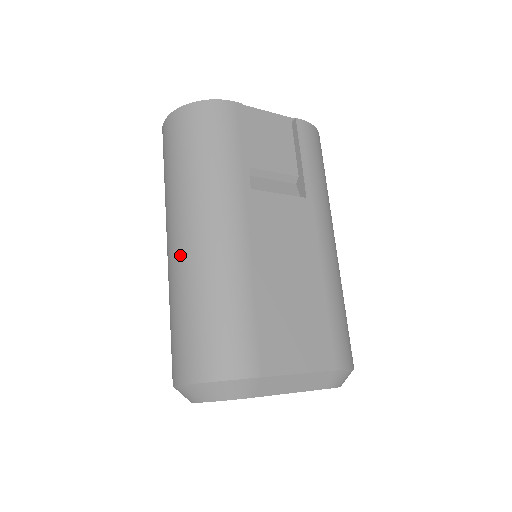
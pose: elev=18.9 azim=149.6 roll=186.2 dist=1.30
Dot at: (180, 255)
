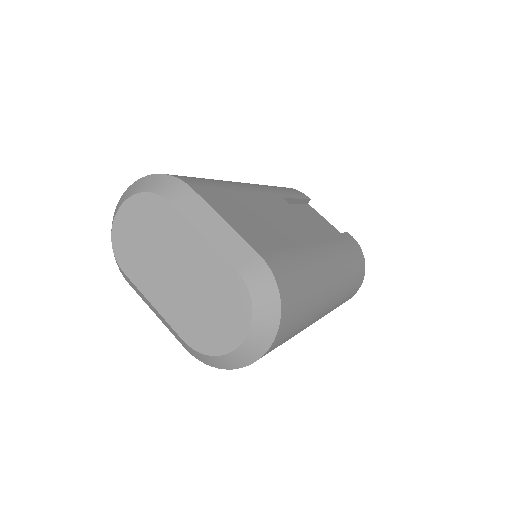
Dot at: occluded
